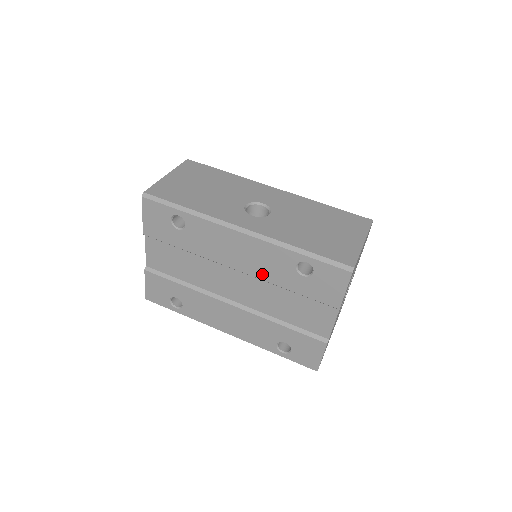
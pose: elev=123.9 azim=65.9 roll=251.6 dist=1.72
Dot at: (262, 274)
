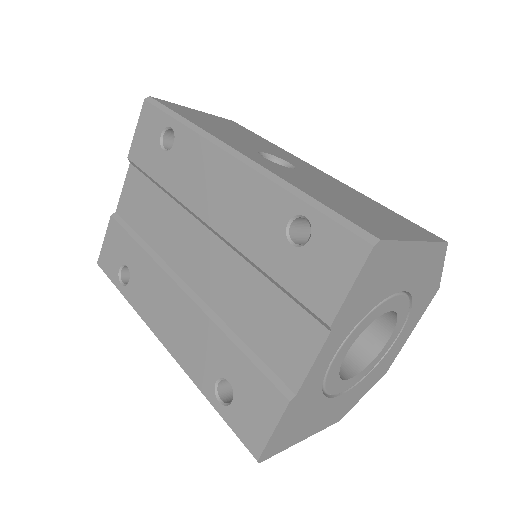
Dot at: (237, 235)
